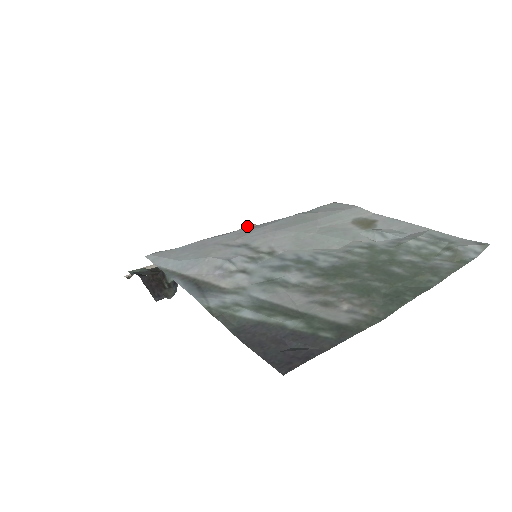
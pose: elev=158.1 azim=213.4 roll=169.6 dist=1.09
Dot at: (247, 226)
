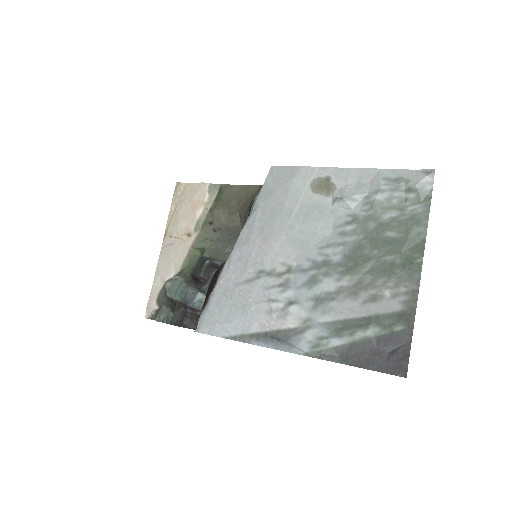
Dot at: (174, 190)
